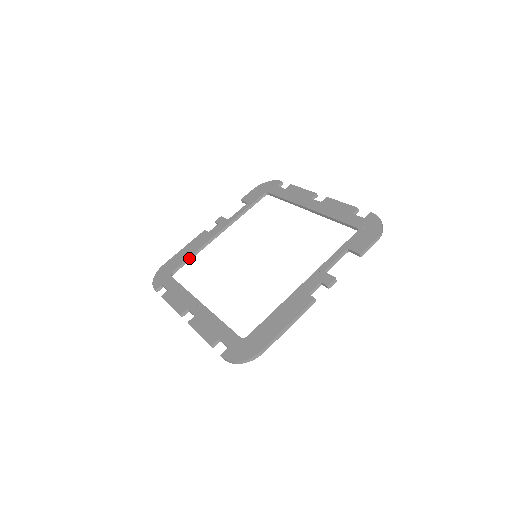
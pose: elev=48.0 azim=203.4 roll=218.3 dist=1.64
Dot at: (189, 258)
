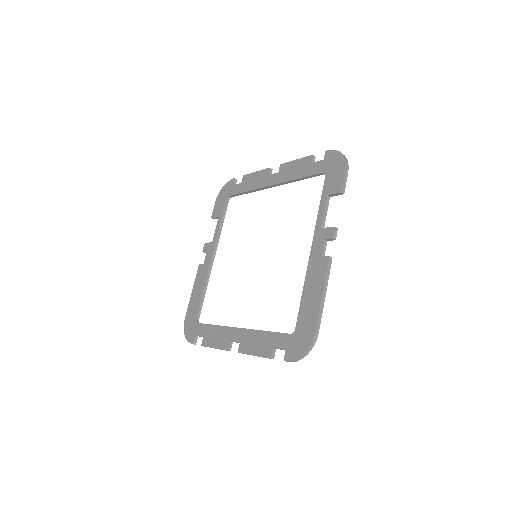
Dot at: (202, 297)
